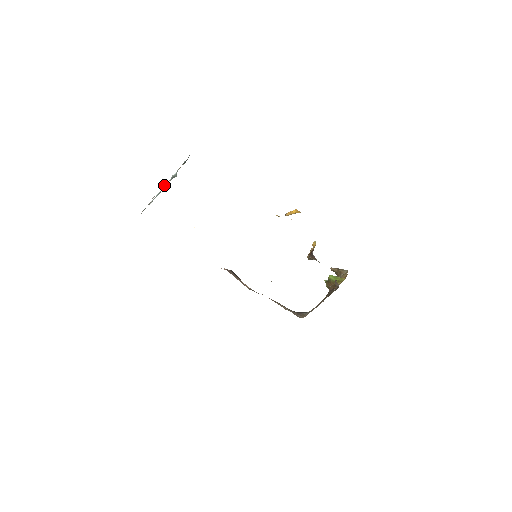
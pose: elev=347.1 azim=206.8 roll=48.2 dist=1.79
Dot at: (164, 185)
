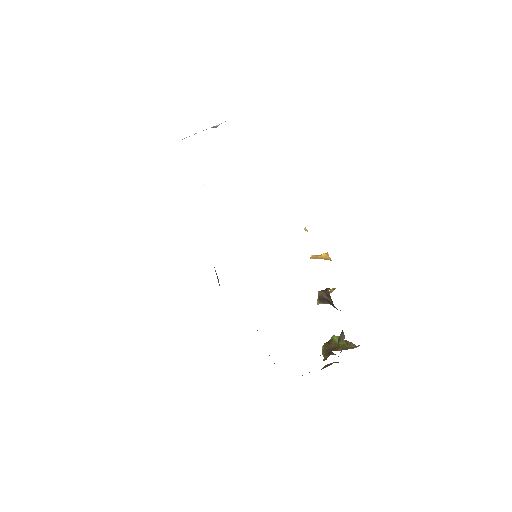
Dot at: occluded
